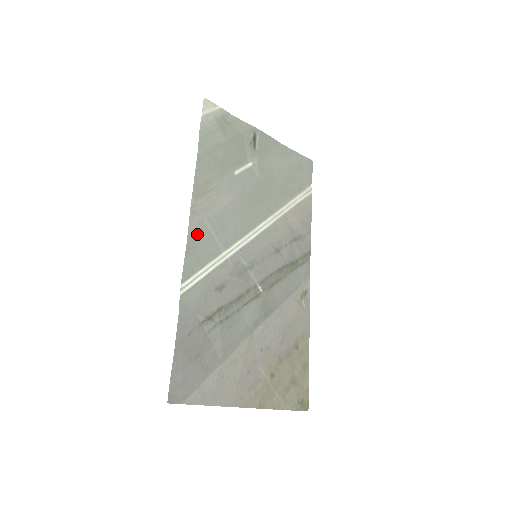
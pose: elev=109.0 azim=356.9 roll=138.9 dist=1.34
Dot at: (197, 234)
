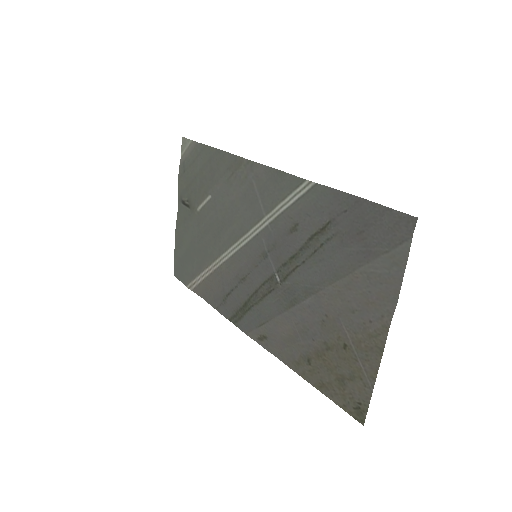
Dot at: (265, 177)
